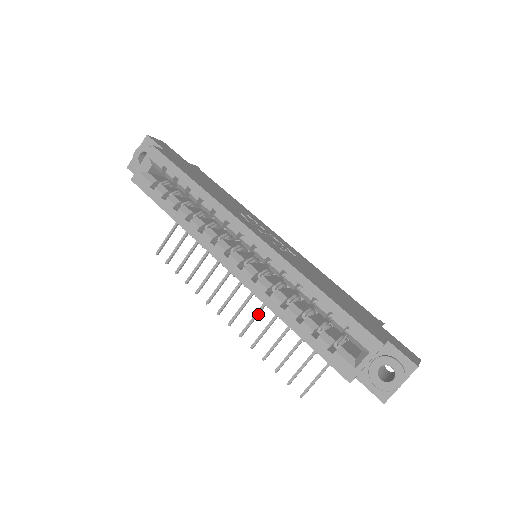
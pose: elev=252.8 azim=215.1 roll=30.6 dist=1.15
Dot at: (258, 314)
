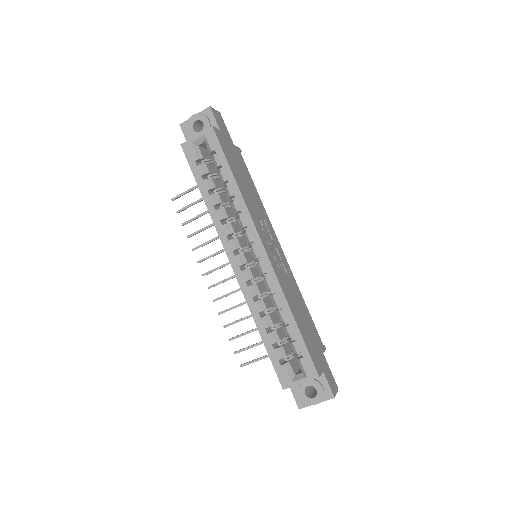
Dot at: occluded
